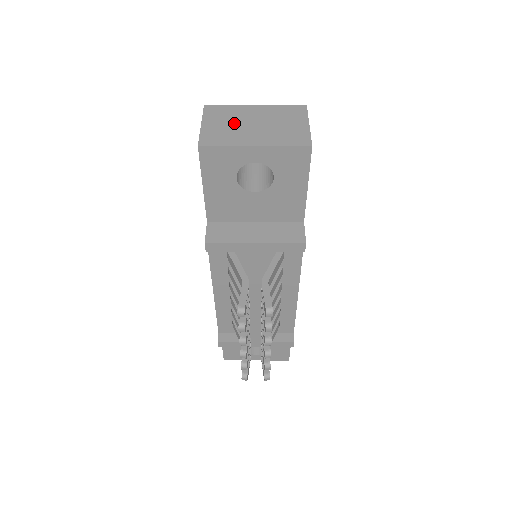
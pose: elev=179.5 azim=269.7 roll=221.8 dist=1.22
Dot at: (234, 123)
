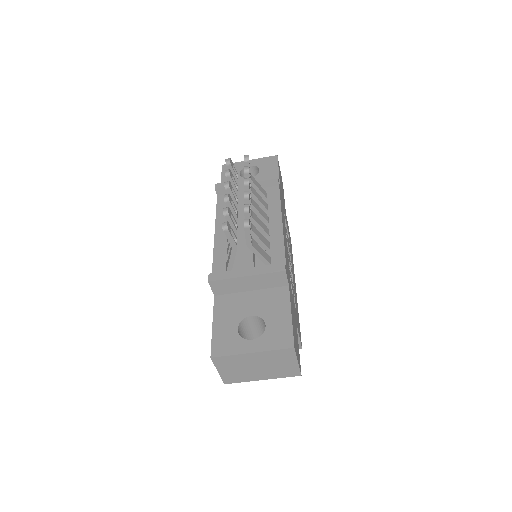
Dot at: occluded
